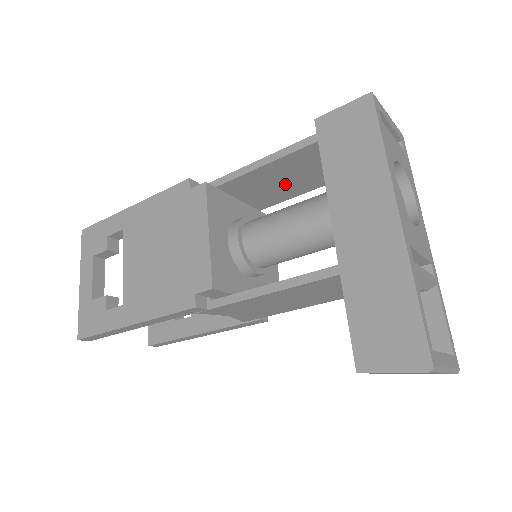
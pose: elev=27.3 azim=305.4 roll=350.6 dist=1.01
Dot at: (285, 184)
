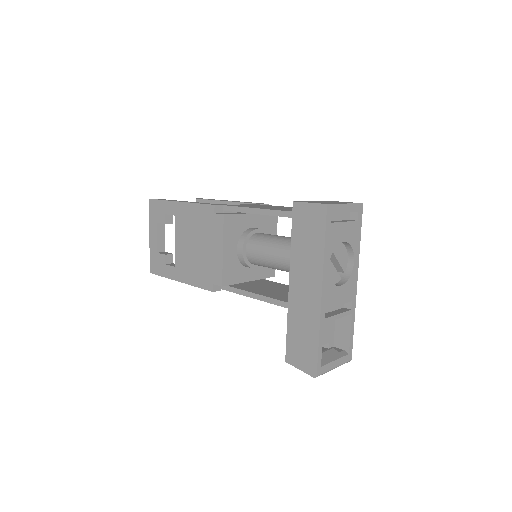
Dot at: occluded
